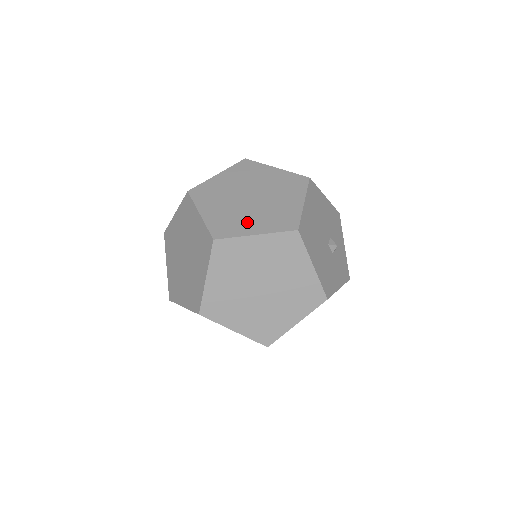
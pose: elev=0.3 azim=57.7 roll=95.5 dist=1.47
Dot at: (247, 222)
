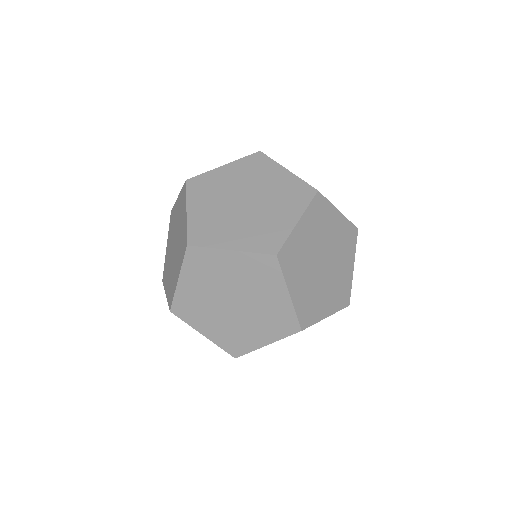
Dot at: occluded
